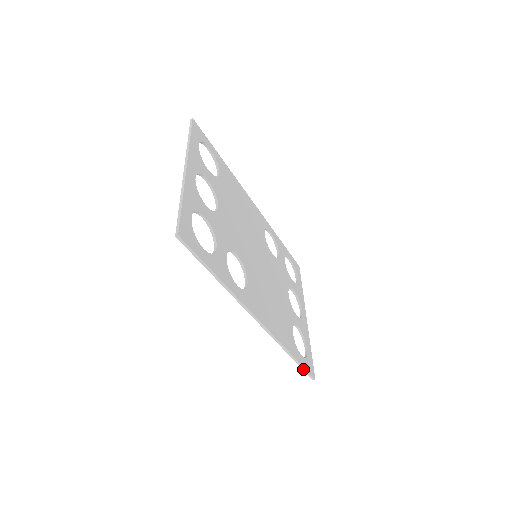
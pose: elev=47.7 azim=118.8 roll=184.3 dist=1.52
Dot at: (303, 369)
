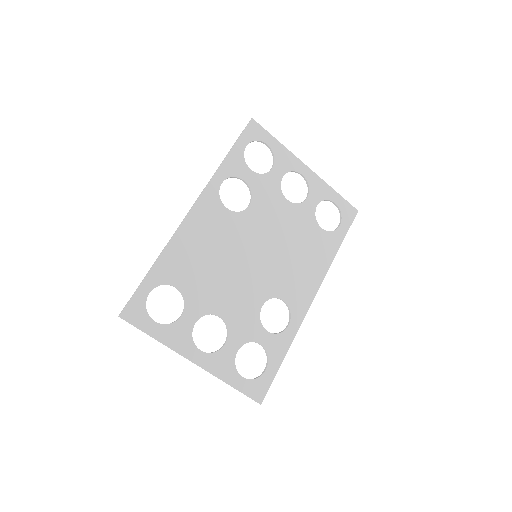
Dot at: (348, 229)
